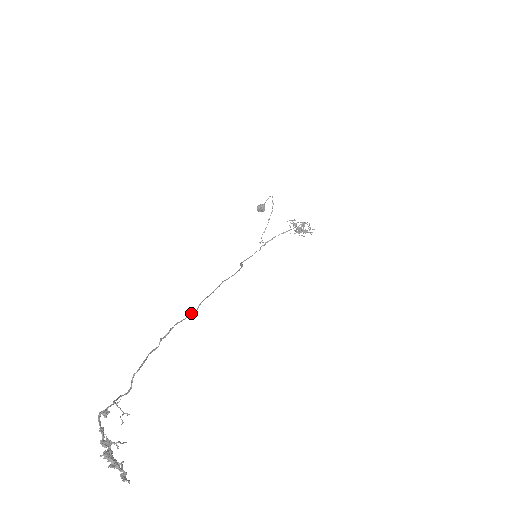
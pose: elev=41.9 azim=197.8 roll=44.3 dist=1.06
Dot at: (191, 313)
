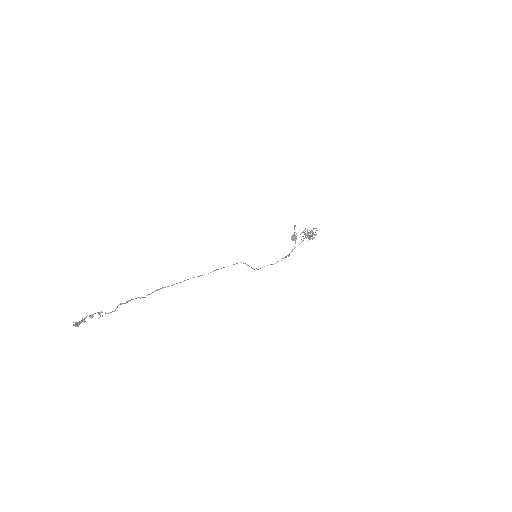
Dot at: (176, 283)
